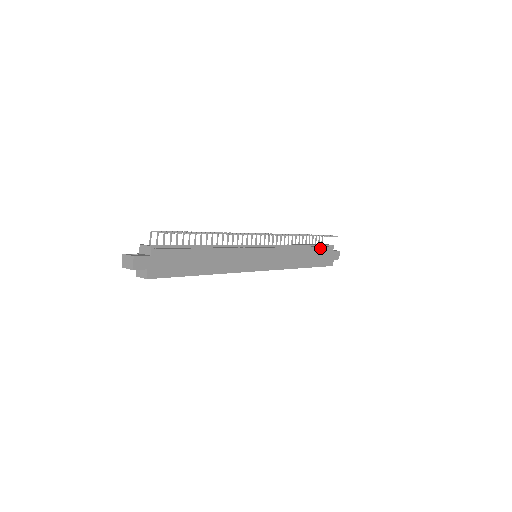
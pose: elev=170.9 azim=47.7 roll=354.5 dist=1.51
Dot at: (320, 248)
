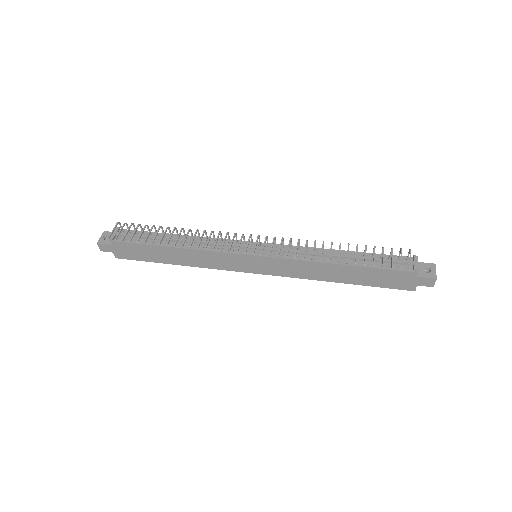
Dot at: (380, 269)
